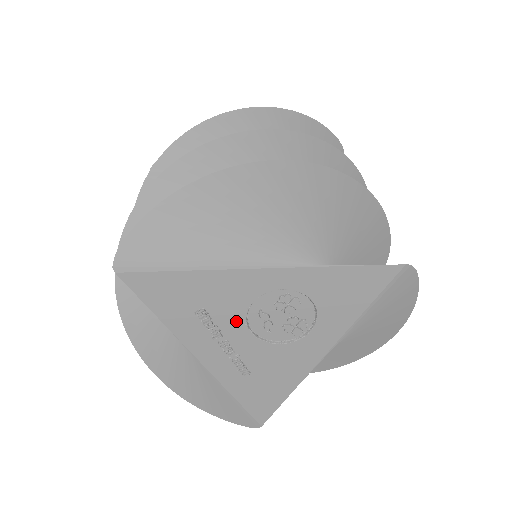
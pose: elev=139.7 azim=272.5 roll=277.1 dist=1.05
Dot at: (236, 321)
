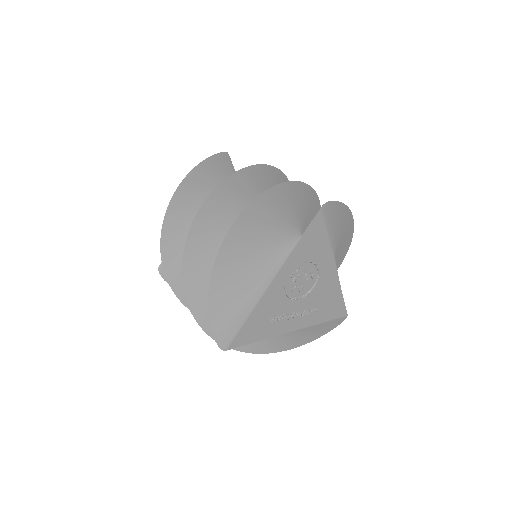
Dot at: (287, 304)
